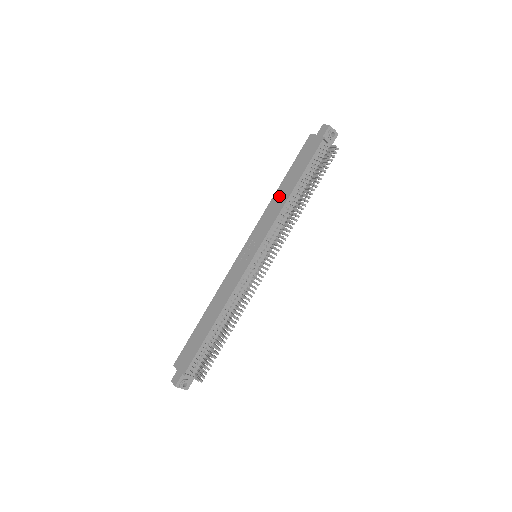
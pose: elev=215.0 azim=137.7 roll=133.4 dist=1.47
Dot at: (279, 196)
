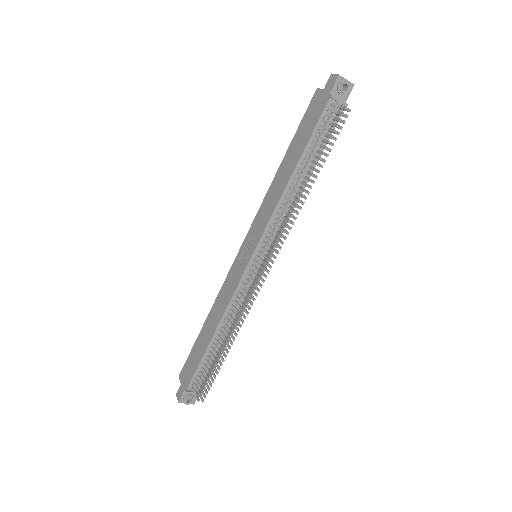
Dot at: (279, 179)
